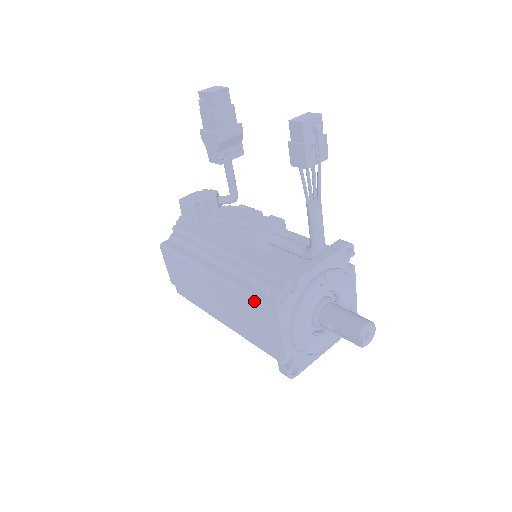
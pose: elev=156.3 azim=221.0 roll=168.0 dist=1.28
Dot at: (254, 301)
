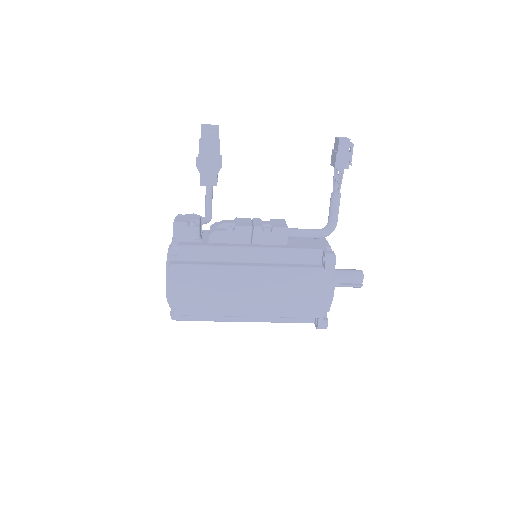
Dot at: (309, 271)
